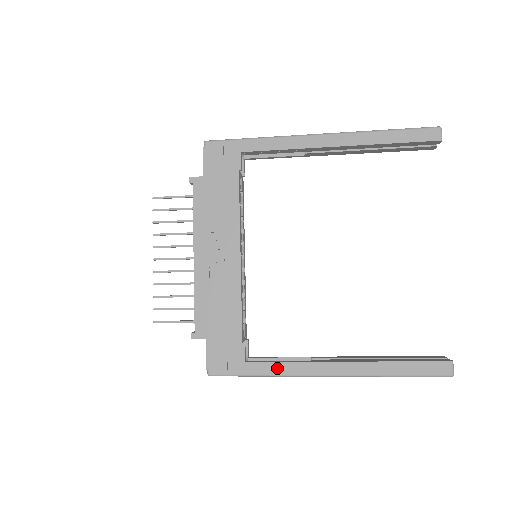
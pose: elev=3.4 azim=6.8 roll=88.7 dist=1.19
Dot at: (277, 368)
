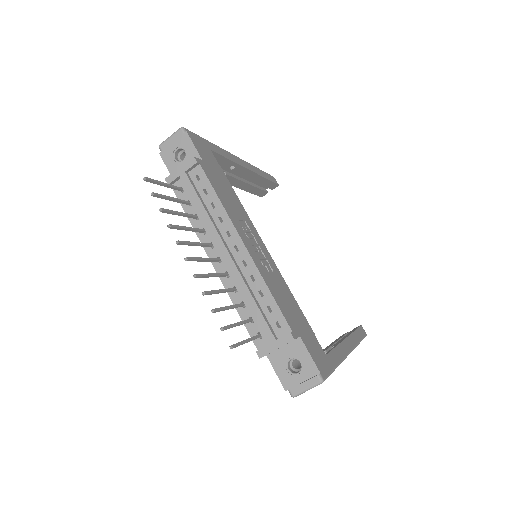
Dot at: (337, 354)
